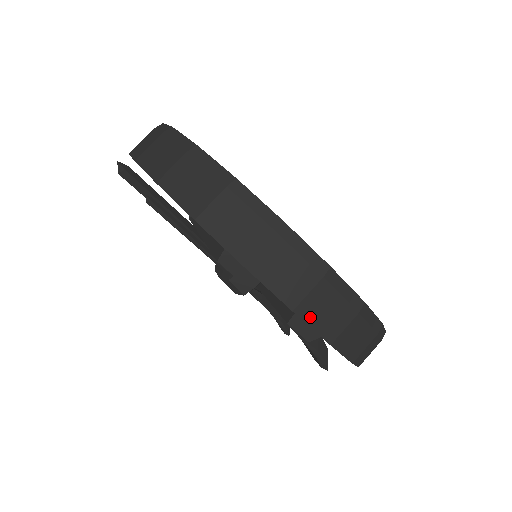
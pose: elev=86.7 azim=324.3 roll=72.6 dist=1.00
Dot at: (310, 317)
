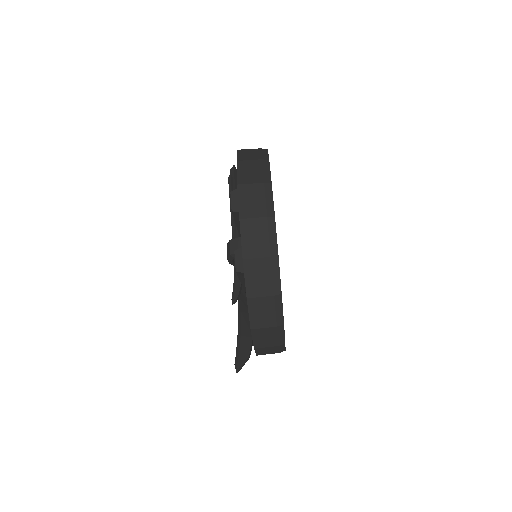
Dot at: (245, 232)
